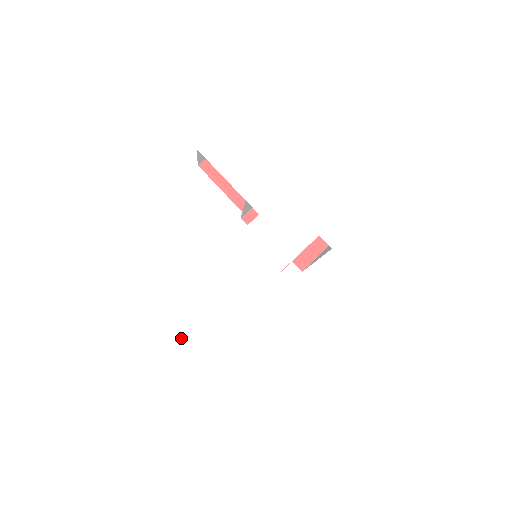
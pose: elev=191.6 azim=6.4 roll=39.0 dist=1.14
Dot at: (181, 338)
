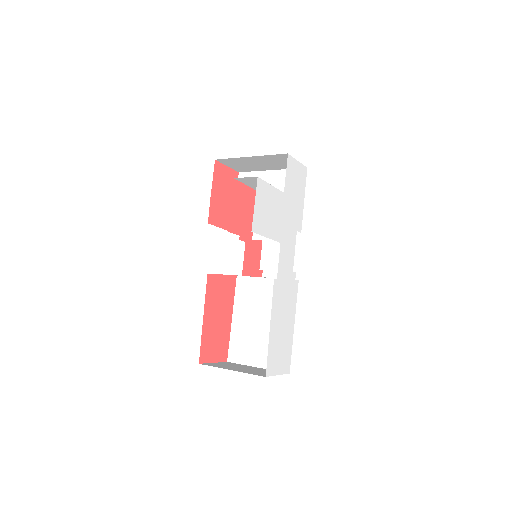
Dot at: (282, 331)
